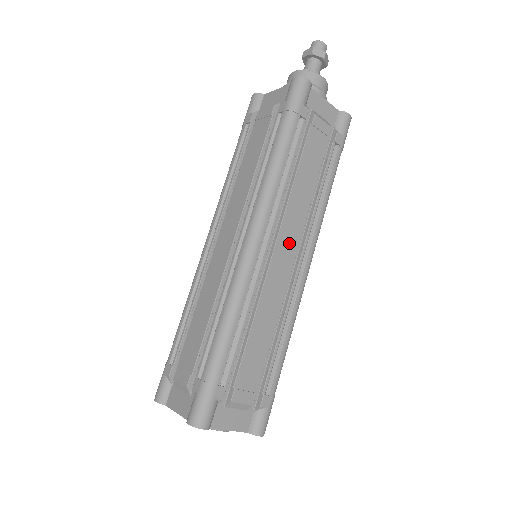
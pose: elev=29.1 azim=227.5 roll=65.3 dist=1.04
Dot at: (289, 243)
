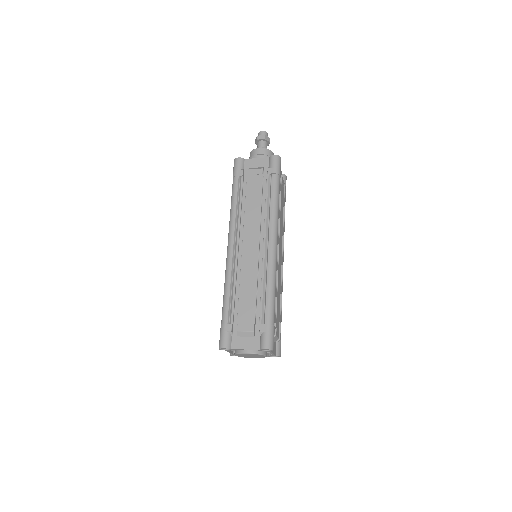
Dot at: (281, 247)
